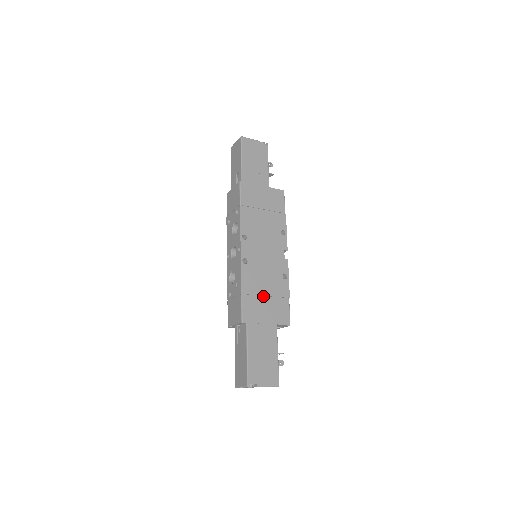
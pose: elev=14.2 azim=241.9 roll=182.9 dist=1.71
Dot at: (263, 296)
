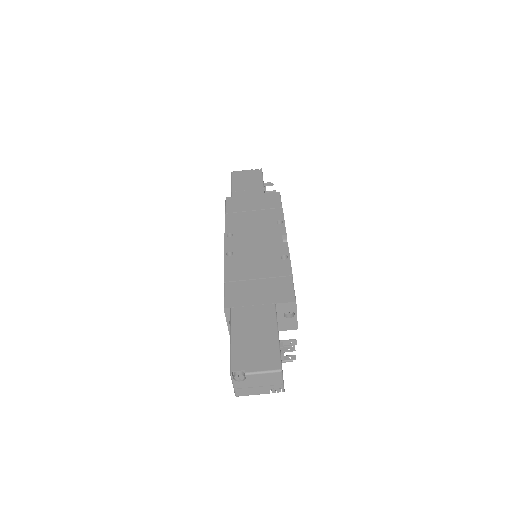
Dot at: (254, 280)
